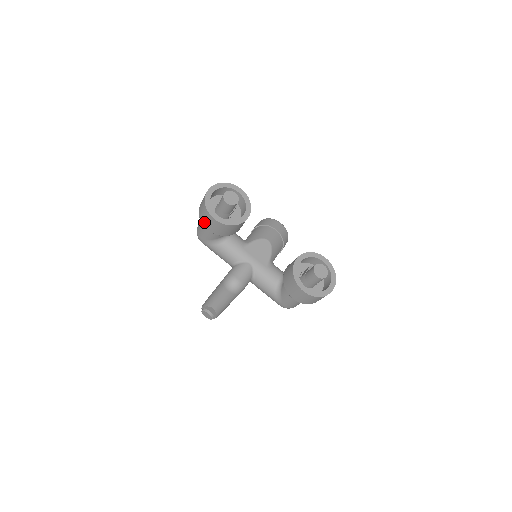
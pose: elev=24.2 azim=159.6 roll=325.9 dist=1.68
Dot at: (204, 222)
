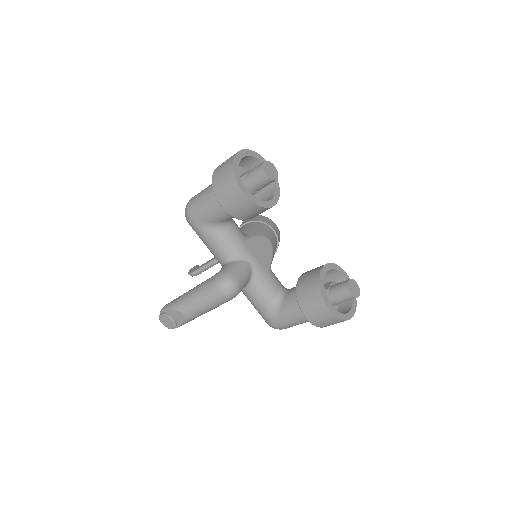
Dot at: (220, 194)
